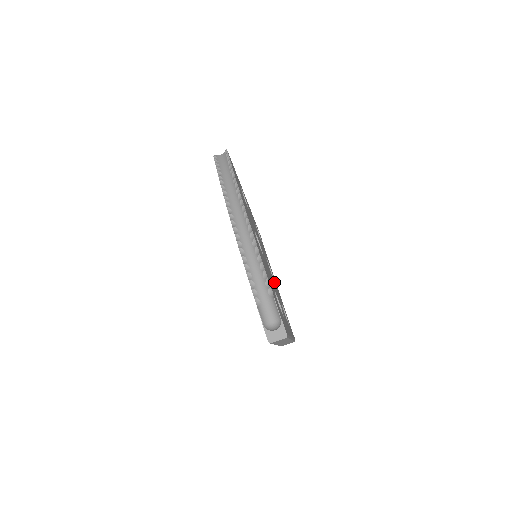
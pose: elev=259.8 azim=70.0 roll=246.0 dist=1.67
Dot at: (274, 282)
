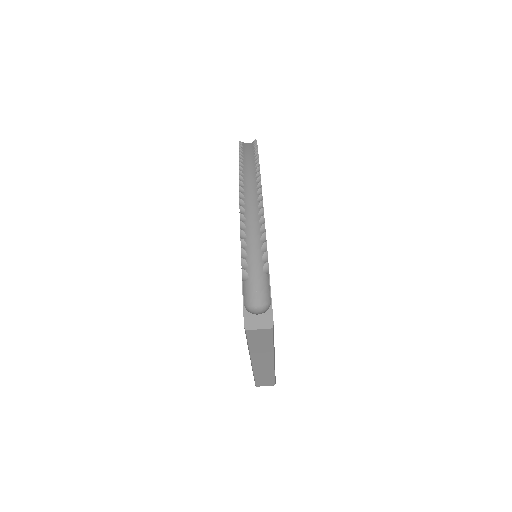
Dot at: occluded
